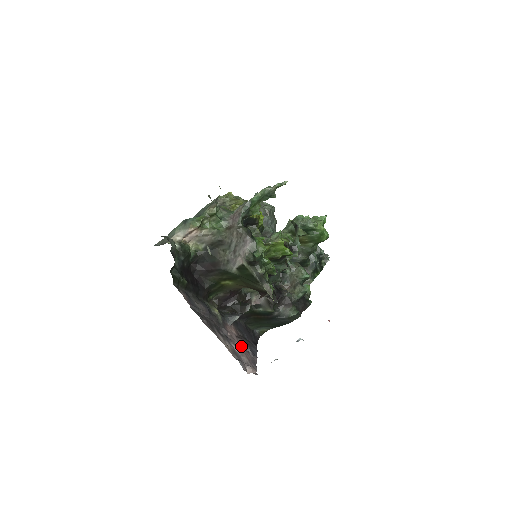
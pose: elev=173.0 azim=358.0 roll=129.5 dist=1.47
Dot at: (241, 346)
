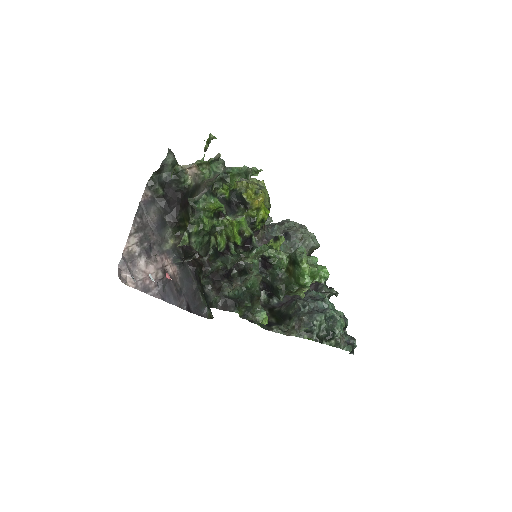
Dot at: (156, 274)
